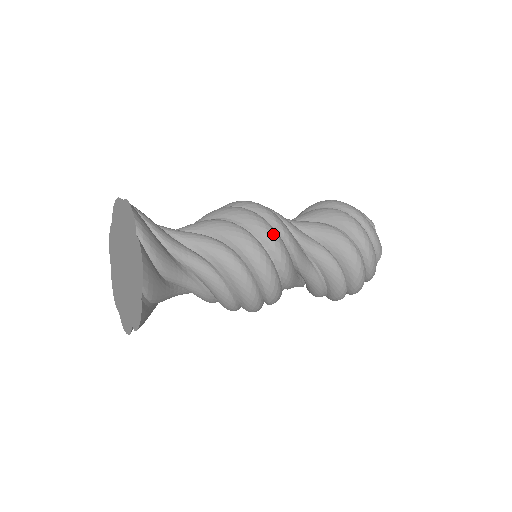
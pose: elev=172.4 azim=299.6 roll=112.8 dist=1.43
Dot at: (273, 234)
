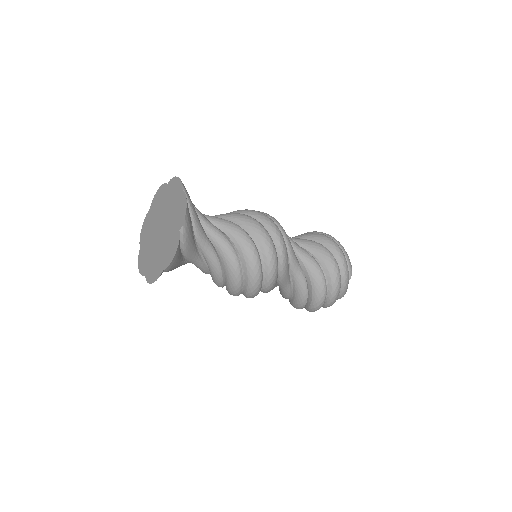
Dot at: occluded
